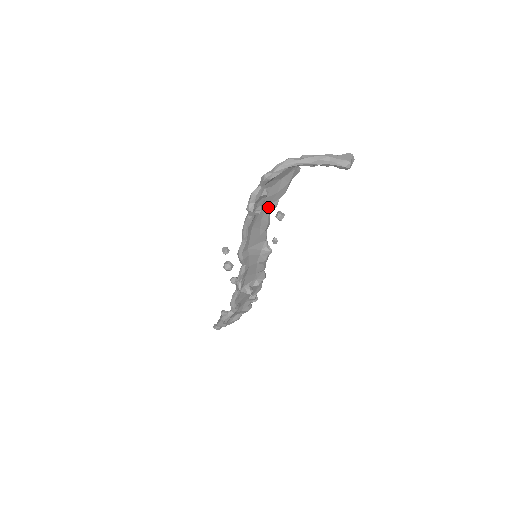
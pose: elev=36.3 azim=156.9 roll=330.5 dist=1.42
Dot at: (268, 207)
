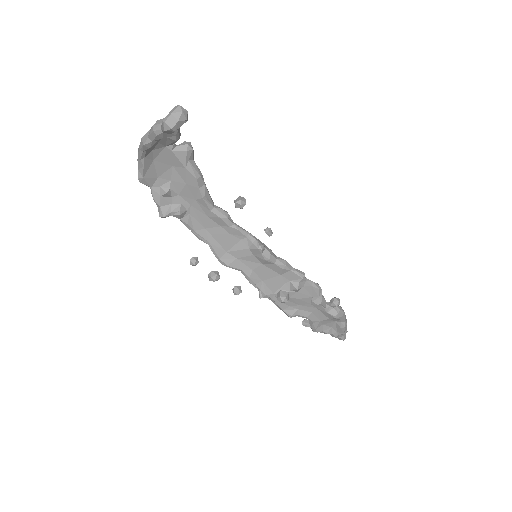
Dot at: (198, 202)
